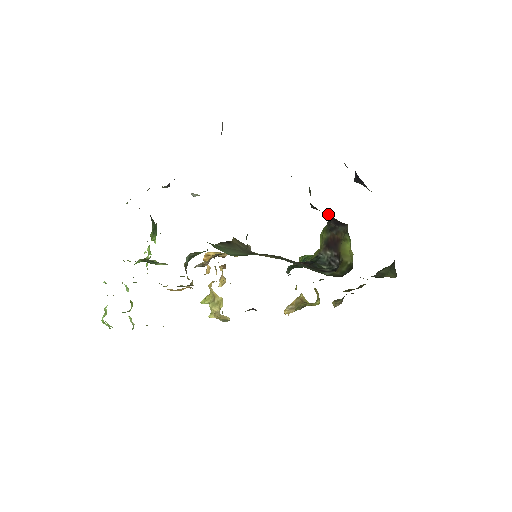
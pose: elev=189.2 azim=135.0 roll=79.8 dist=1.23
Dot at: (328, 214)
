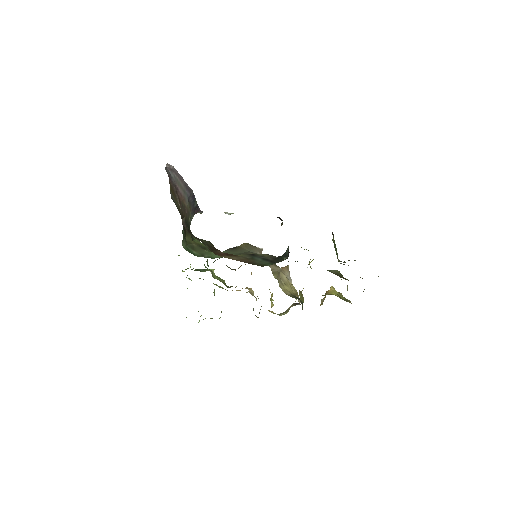
Dot at: occluded
